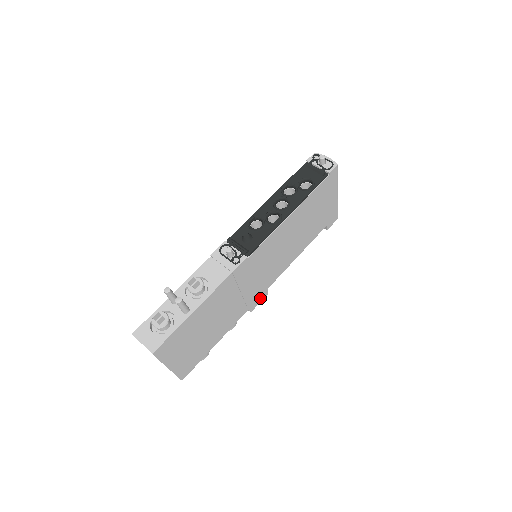
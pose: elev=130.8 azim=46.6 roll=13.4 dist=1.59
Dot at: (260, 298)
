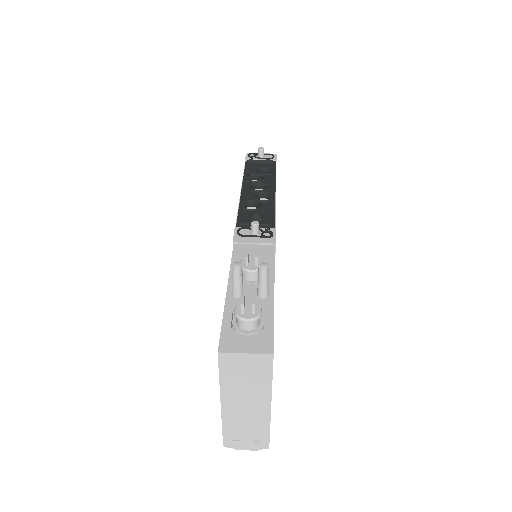
Dot at: occluded
